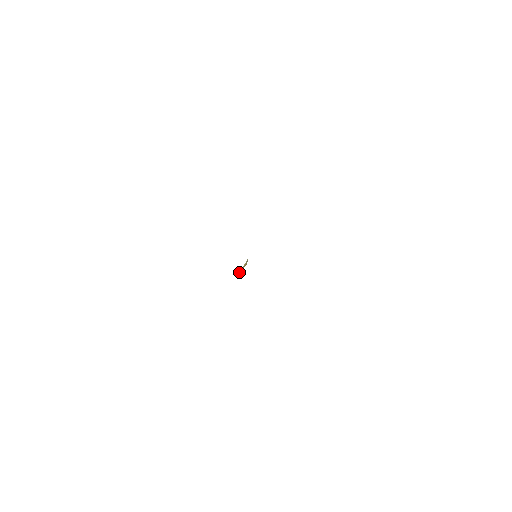
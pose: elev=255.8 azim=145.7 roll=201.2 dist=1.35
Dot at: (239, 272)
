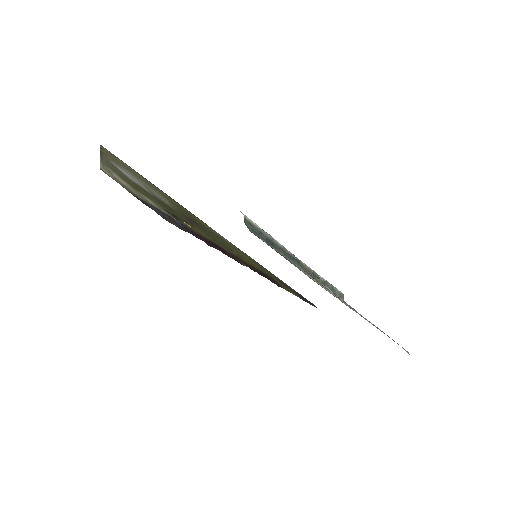
Dot at: (245, 259)
